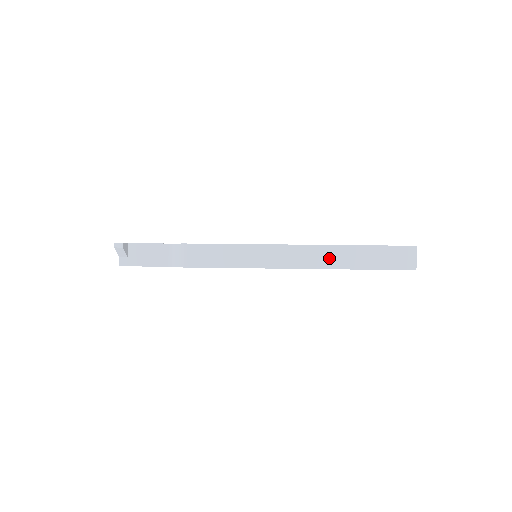
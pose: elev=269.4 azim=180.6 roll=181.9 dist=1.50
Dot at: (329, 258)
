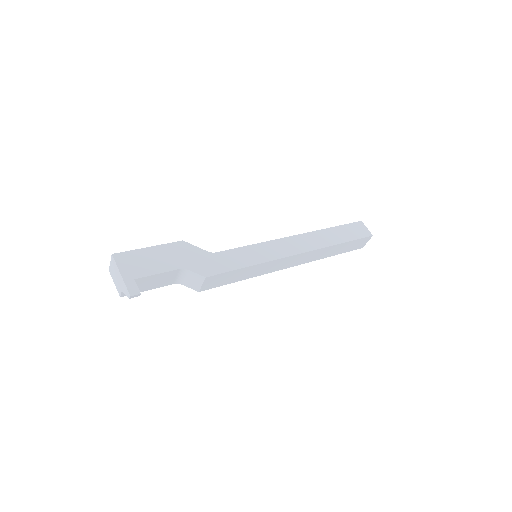
Dot at: (316, 256)
